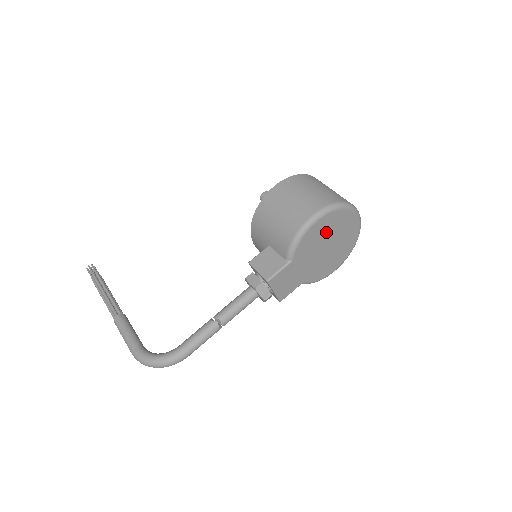
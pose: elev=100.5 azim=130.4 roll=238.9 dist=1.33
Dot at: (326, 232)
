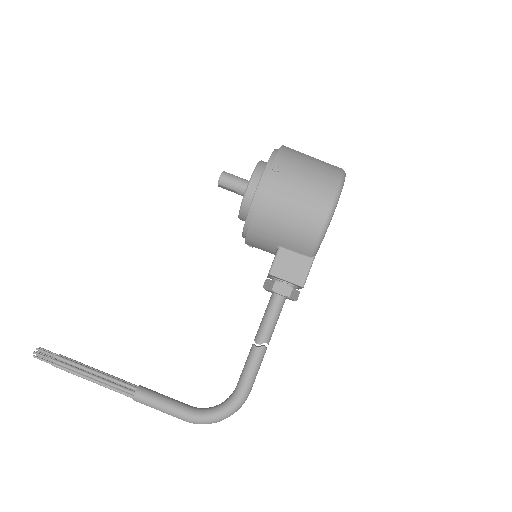
Dot at: occluded
